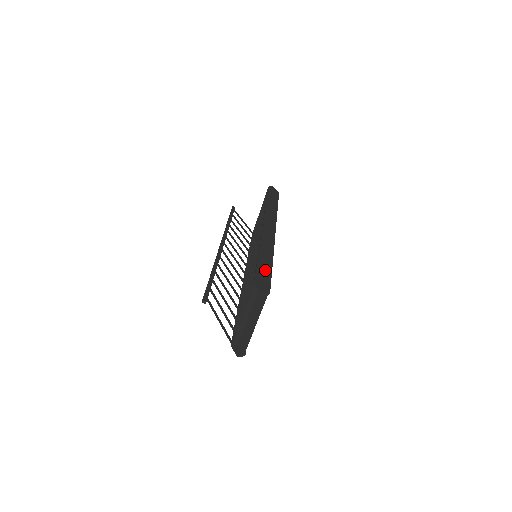
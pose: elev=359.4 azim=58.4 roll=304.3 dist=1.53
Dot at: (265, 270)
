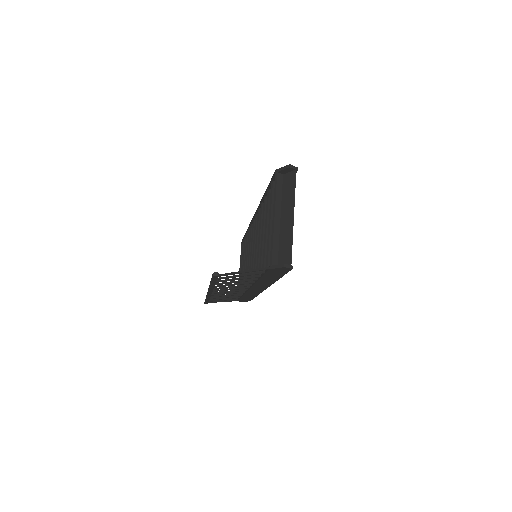
Dot at: occluded
